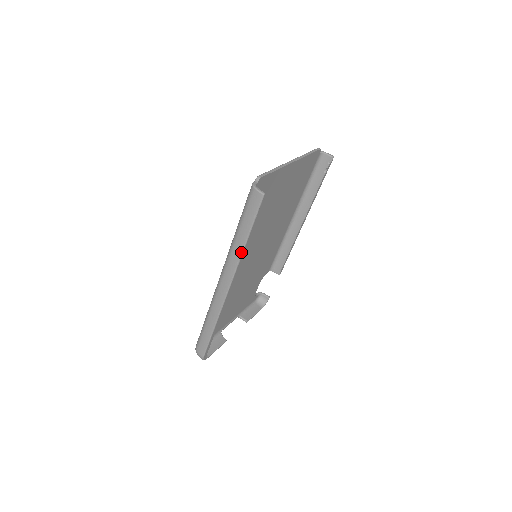
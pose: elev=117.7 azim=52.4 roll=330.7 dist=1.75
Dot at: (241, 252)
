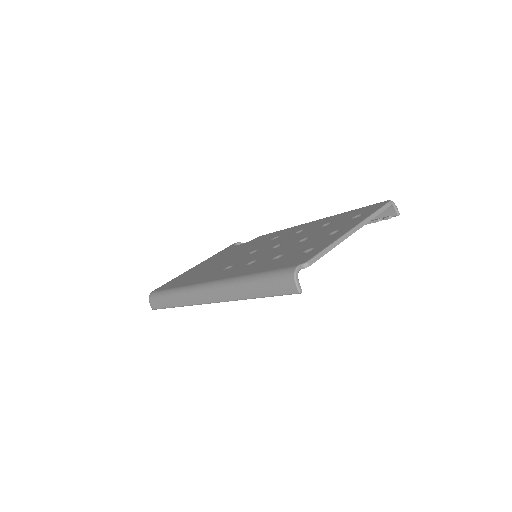
Dot at: (242, 299)
